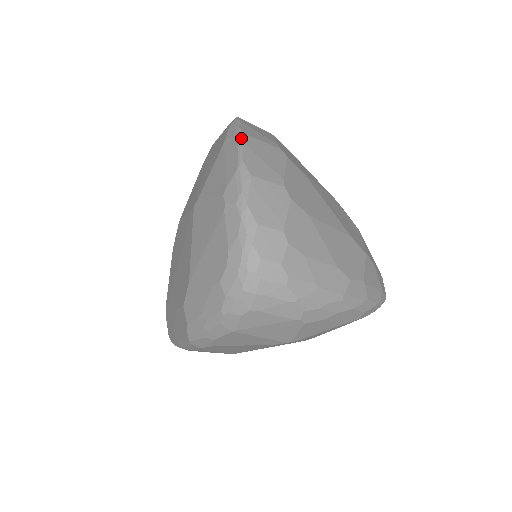
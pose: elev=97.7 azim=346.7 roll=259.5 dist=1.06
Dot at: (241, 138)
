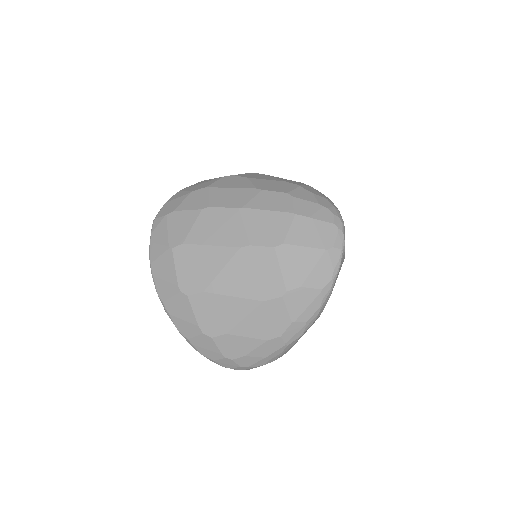
Dot at: (165, 309)
